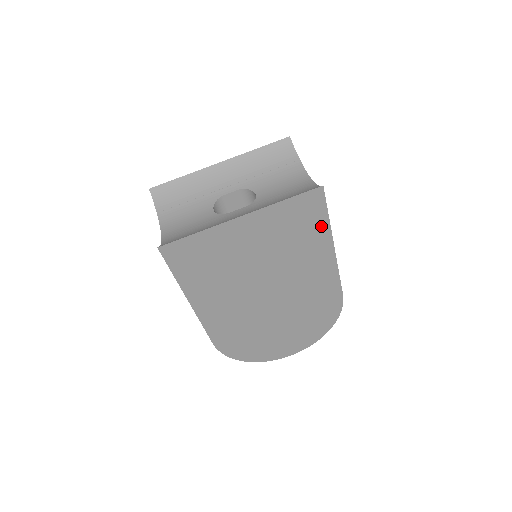
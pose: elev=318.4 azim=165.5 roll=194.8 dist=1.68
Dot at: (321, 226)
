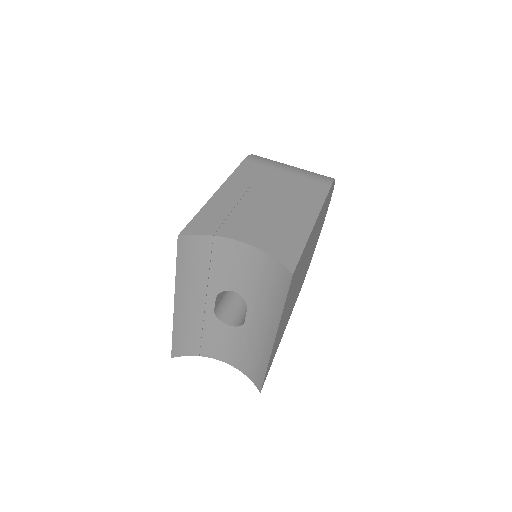
Dot at: (304, 251)
